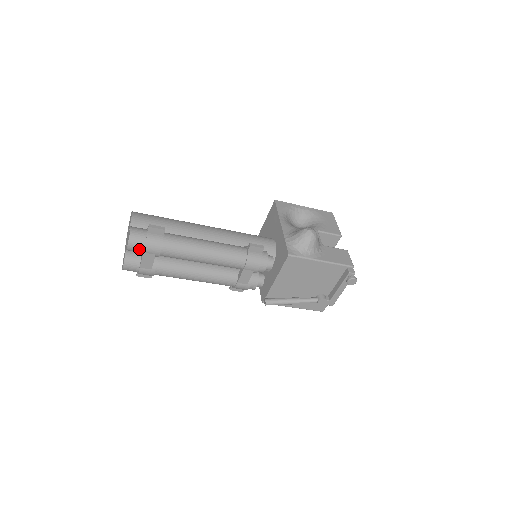
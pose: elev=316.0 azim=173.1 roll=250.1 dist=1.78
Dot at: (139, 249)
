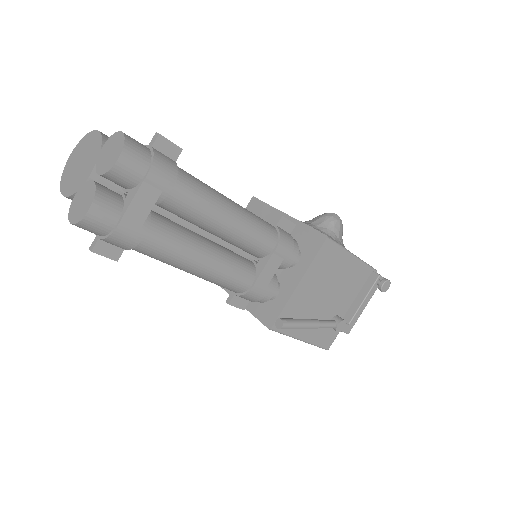
Dot at: (136, 172)
